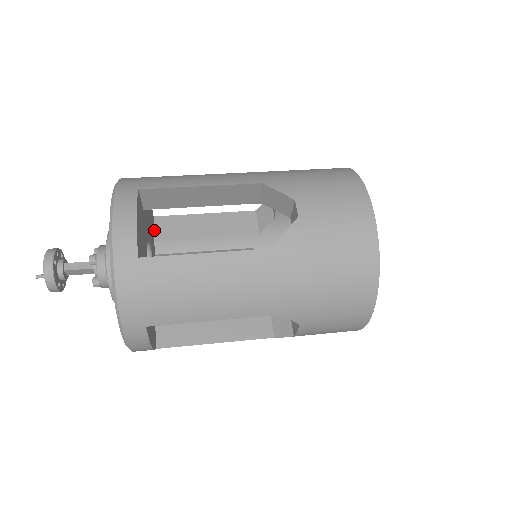
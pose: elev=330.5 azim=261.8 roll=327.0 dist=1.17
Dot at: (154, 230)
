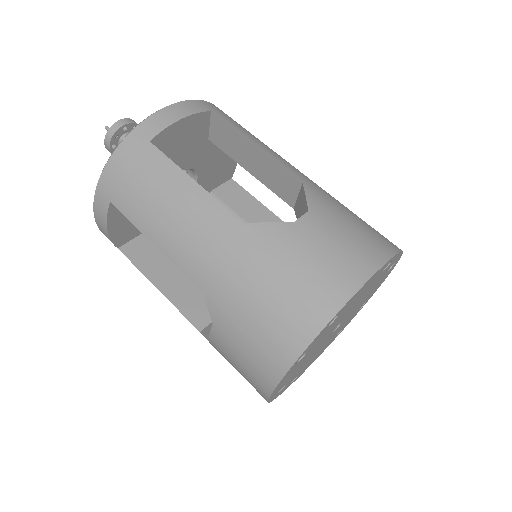
Dot at: (220, 185)
